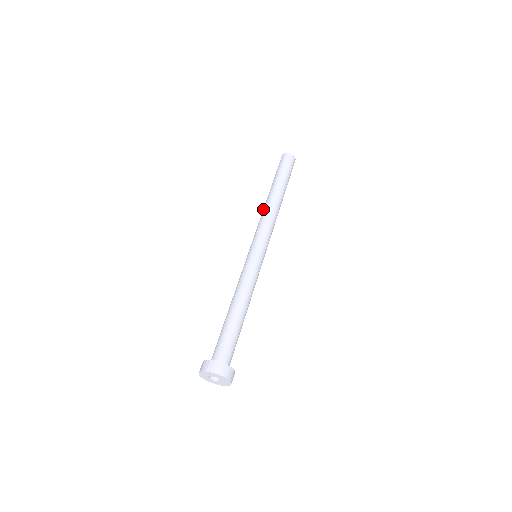
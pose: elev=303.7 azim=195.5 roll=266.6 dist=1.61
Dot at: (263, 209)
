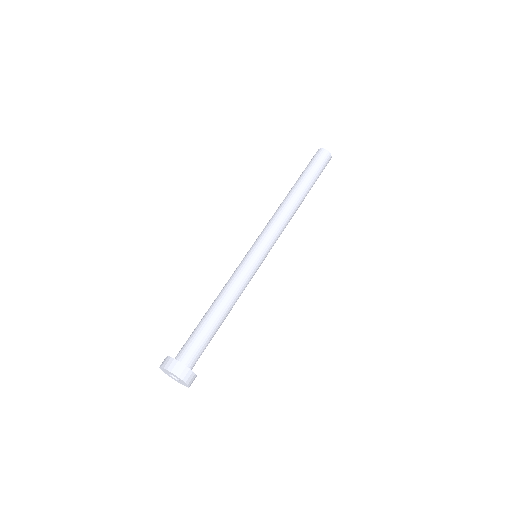
Dot at: (281, 205)
